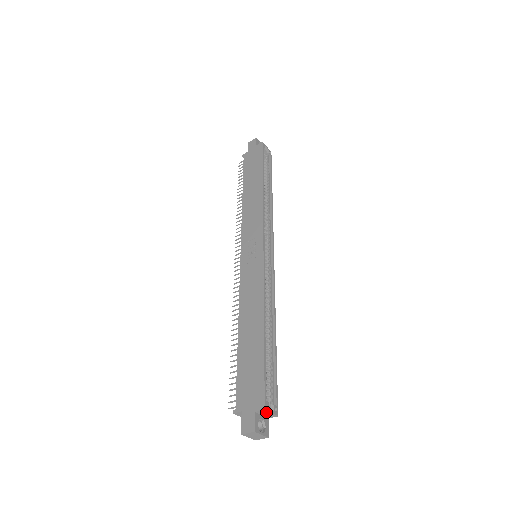
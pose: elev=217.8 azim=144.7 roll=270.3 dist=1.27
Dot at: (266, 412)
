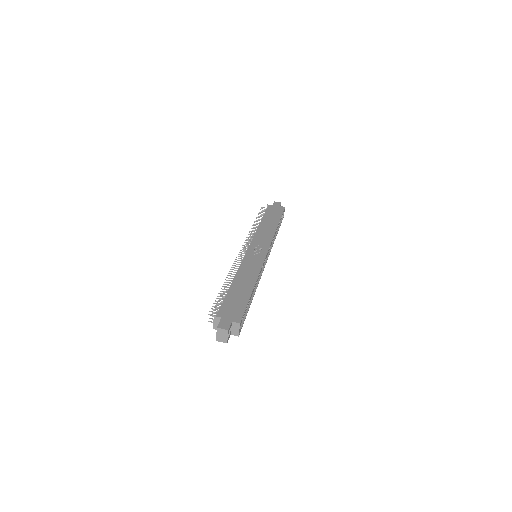
Dot at: (237, 327)
